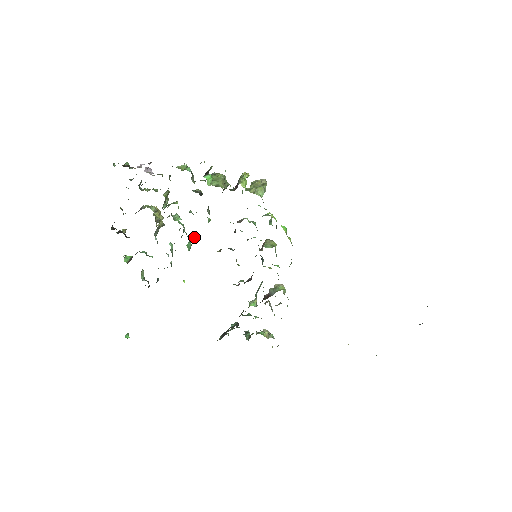
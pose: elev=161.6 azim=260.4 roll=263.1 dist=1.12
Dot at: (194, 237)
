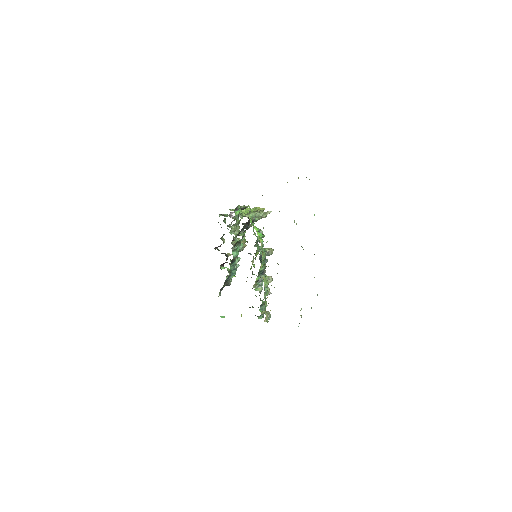
Dot at: (236, 248)
